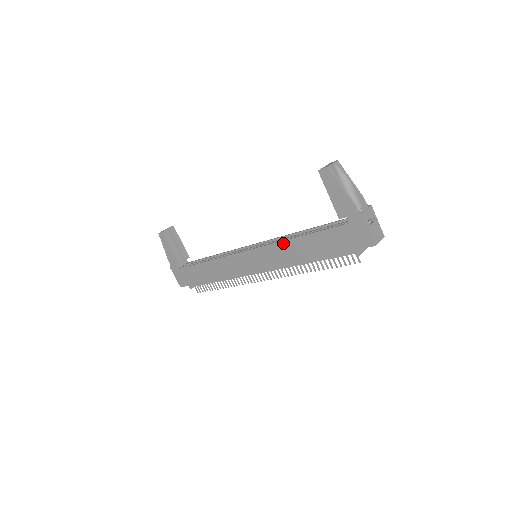
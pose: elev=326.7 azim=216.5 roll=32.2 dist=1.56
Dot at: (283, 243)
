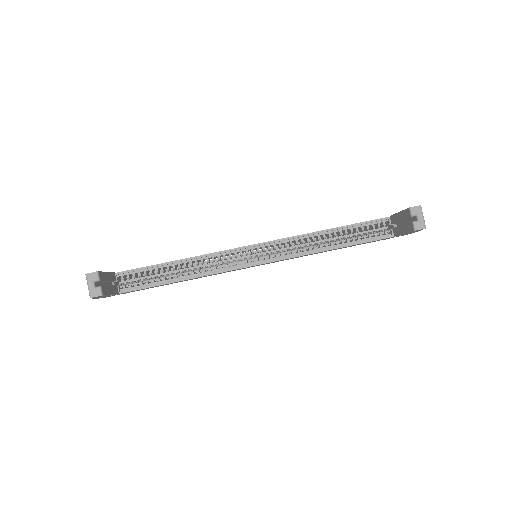
Dot at: occluded
